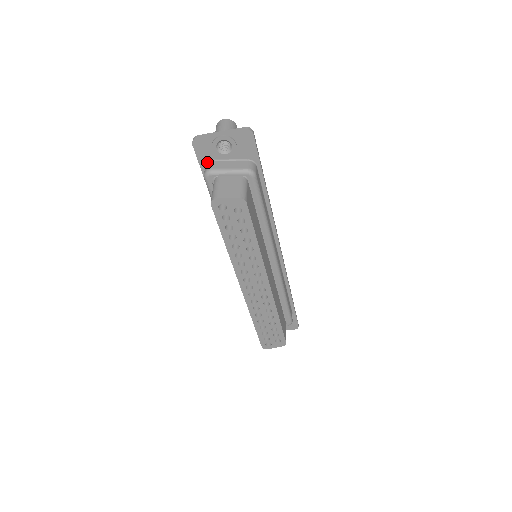
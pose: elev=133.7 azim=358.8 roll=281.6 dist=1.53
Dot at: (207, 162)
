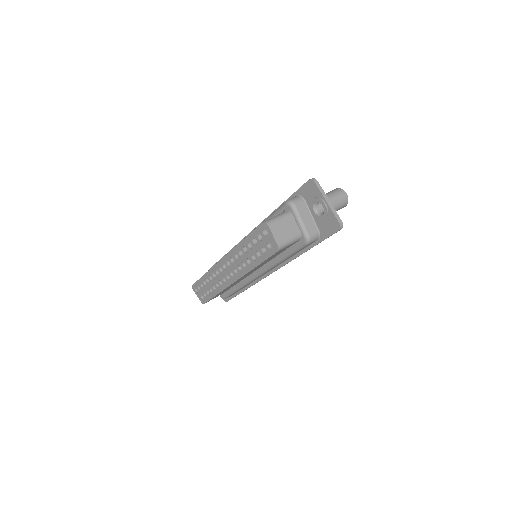
Dot at: (302, 196)
